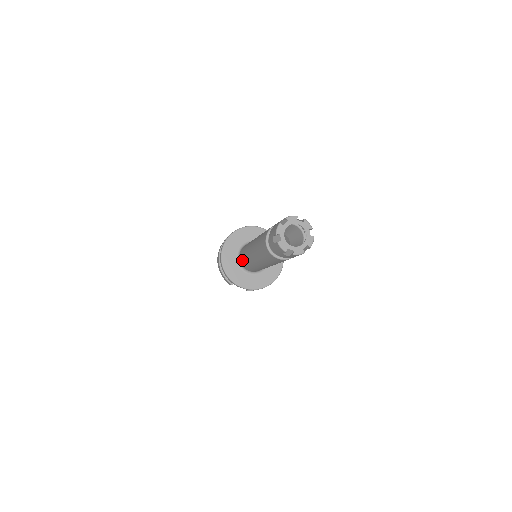
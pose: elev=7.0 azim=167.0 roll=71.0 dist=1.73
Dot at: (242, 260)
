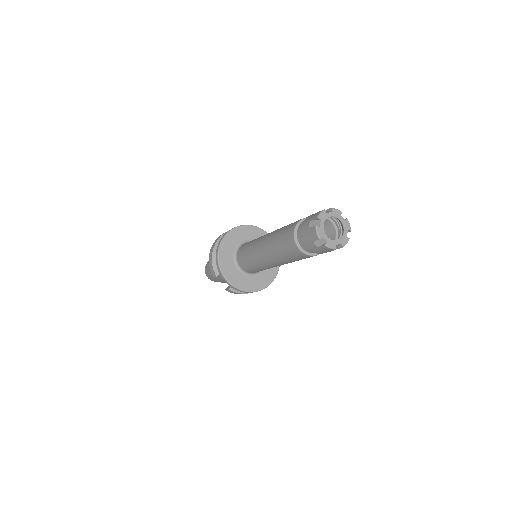
Dot at: (242, 253)
